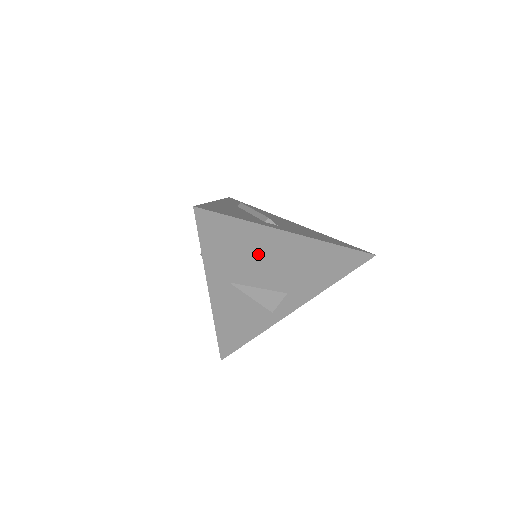
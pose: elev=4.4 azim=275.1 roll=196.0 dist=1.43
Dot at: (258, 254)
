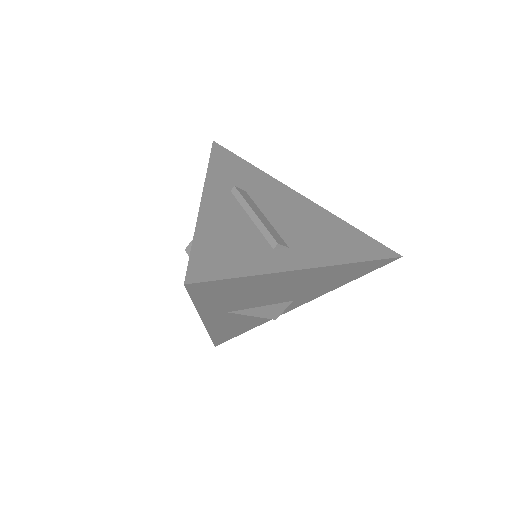
Dot at: (265, 290)
